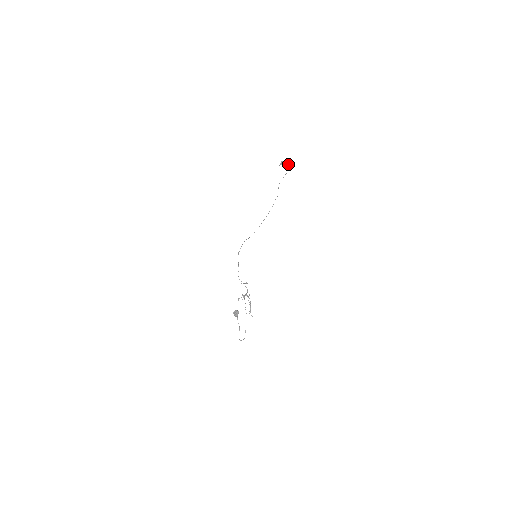
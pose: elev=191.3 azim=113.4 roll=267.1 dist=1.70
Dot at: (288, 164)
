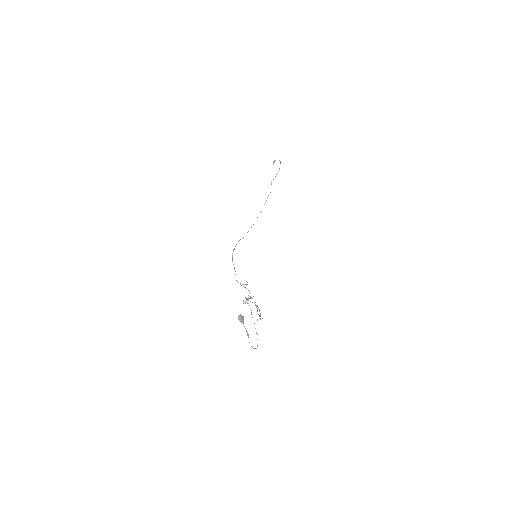
Dot at: (280, 161)
